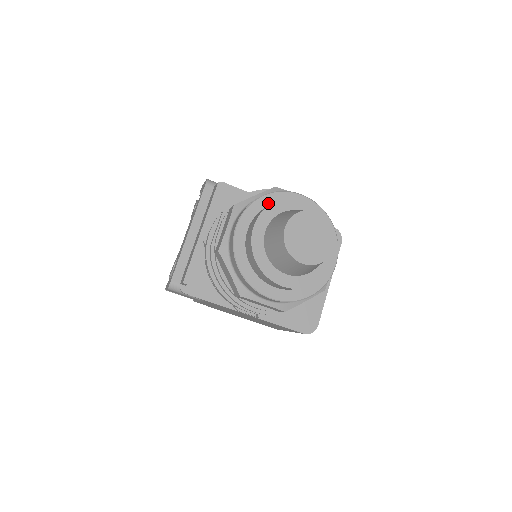
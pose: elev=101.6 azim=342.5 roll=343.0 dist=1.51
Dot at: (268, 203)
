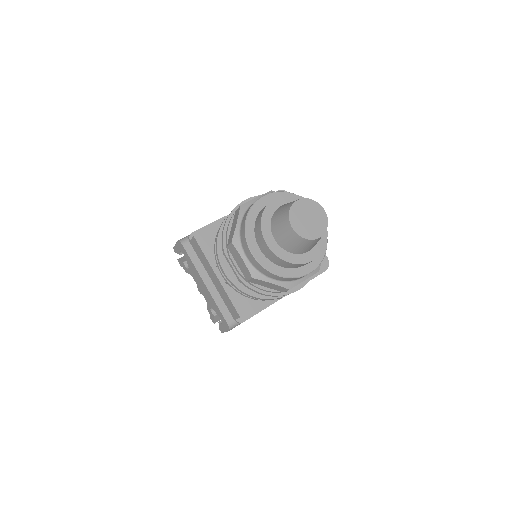
Dot at: (253, 221)
